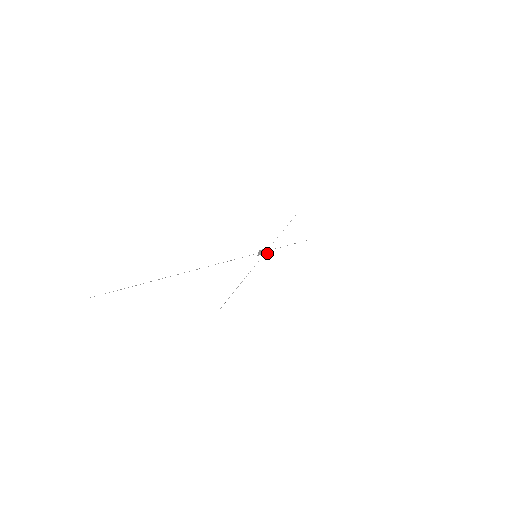
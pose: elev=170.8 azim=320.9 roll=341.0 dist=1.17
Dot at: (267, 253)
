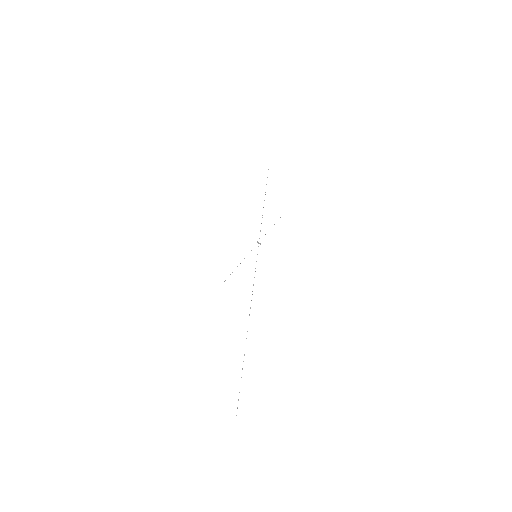
Dot at: occluded
